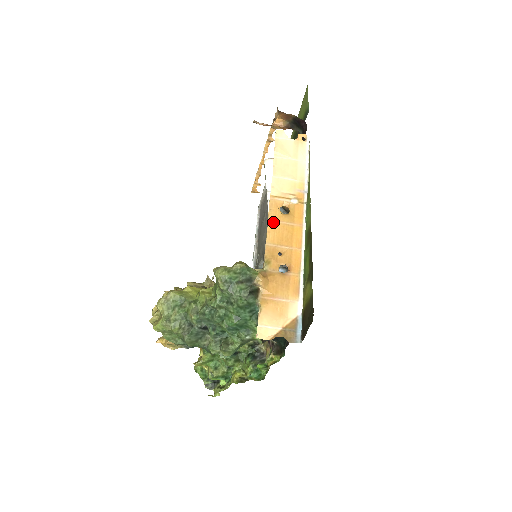
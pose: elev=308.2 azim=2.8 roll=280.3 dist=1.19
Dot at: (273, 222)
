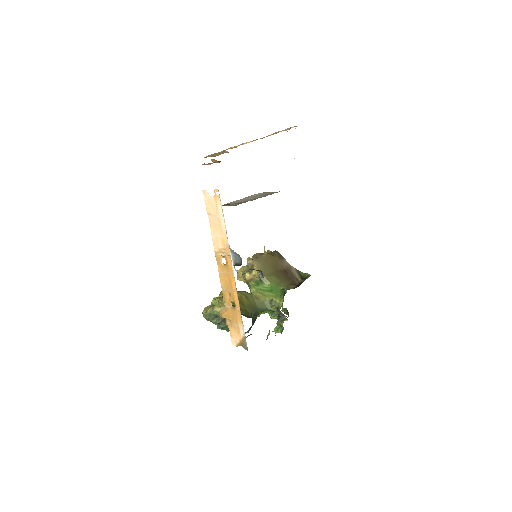
Dot at: (220, 273)
